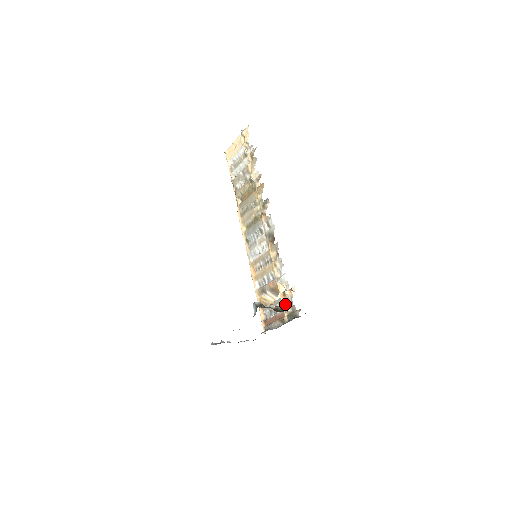
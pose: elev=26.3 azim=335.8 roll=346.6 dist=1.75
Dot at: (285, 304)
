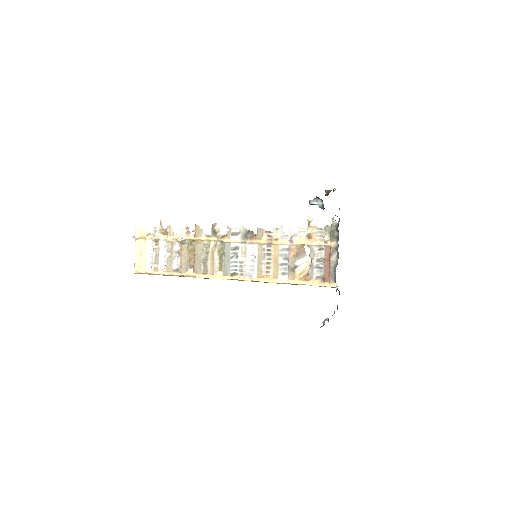
Dot at: (319, 240)
